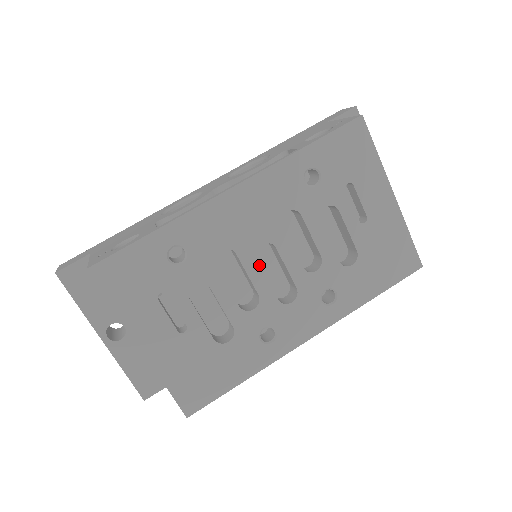
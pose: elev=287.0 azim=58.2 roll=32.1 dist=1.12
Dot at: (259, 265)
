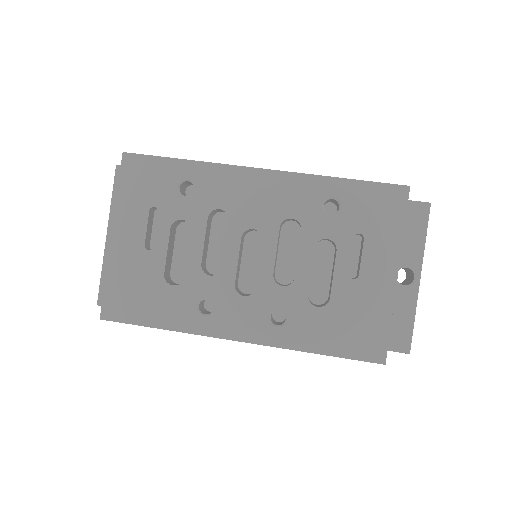
Dot at: (240, 243)
